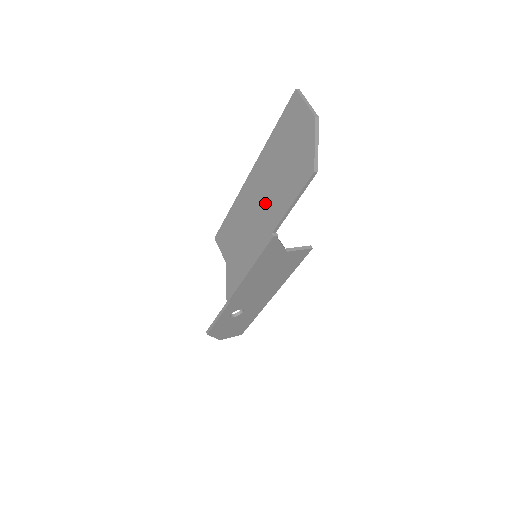
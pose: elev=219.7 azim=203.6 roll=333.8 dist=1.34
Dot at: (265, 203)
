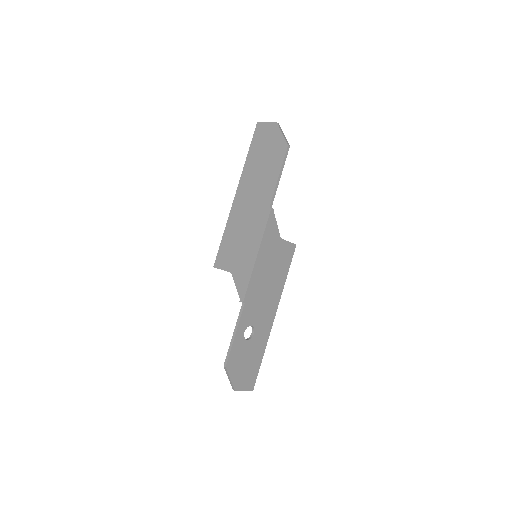
Dot at: (256, 196)
